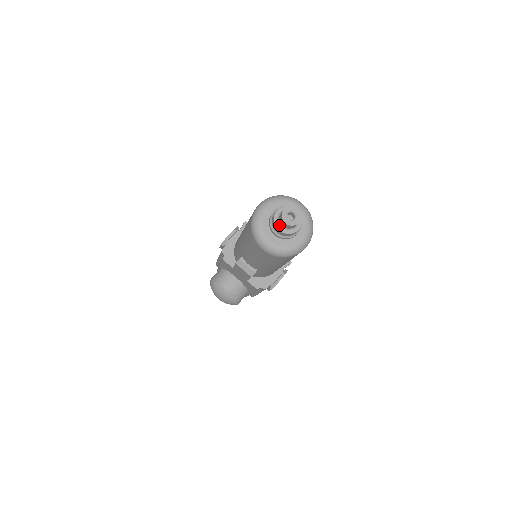
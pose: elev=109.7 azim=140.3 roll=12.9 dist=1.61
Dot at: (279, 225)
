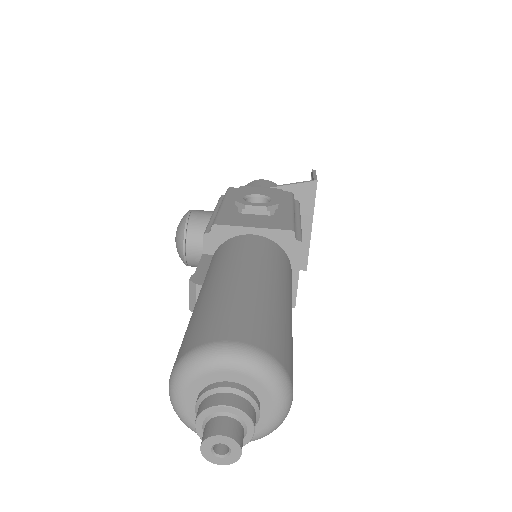
Dot at: (203, 422)
